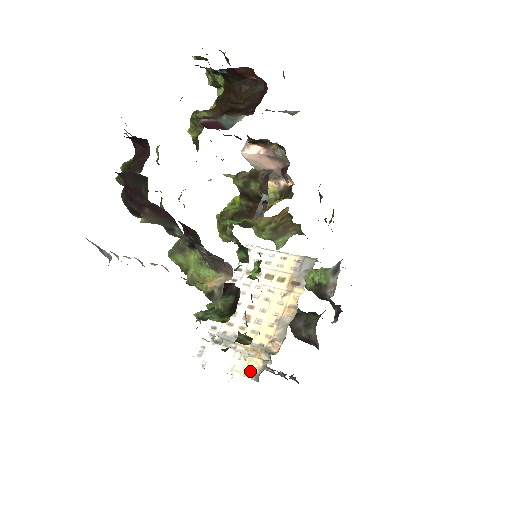
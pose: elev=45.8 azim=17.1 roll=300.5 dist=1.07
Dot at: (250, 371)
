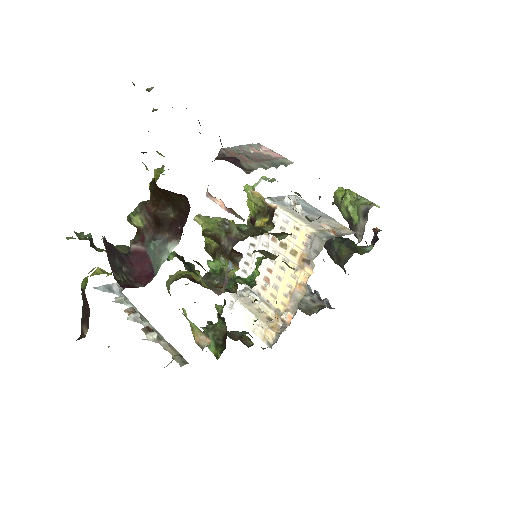
Dot at: (266, 339)
